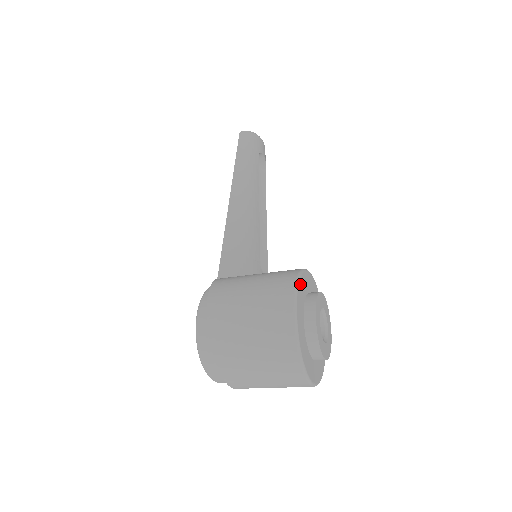
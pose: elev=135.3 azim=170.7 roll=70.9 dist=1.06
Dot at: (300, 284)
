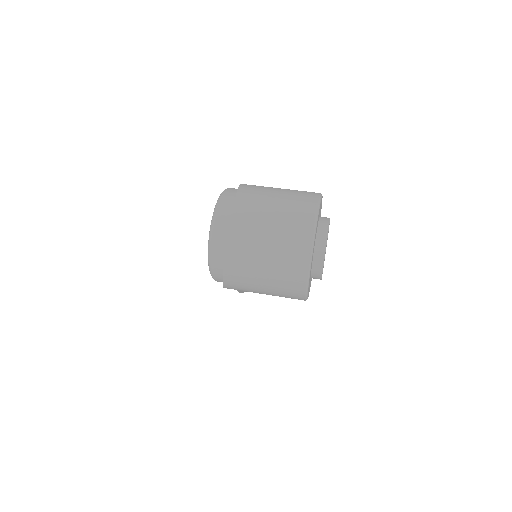
Dot at: (321, 205)
